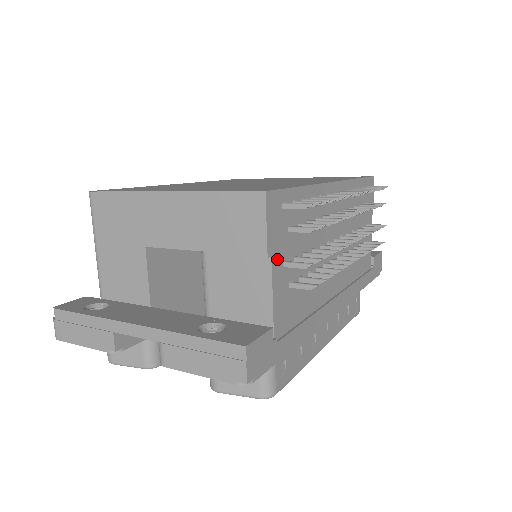
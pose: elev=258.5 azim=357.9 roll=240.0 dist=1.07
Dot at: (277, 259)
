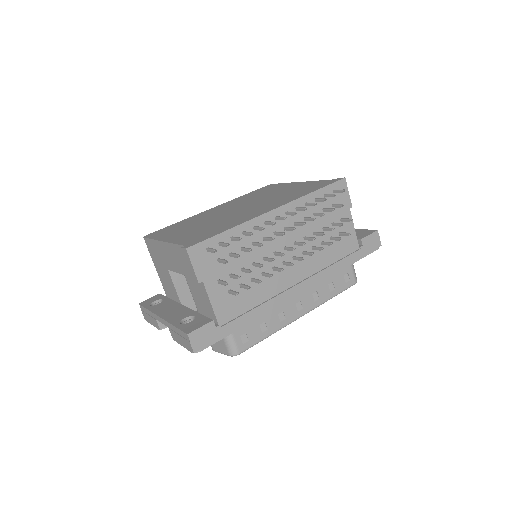
Dot at: (210, 281)
